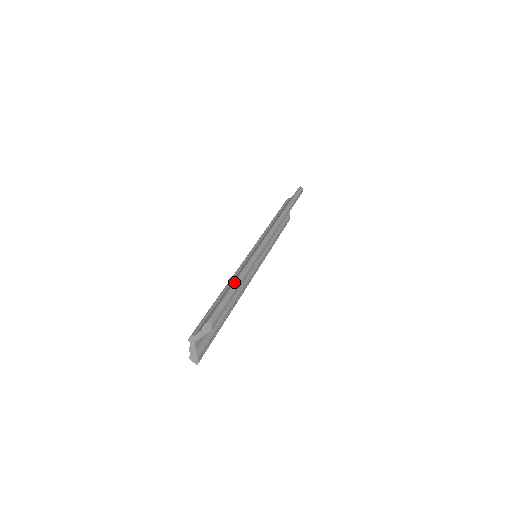
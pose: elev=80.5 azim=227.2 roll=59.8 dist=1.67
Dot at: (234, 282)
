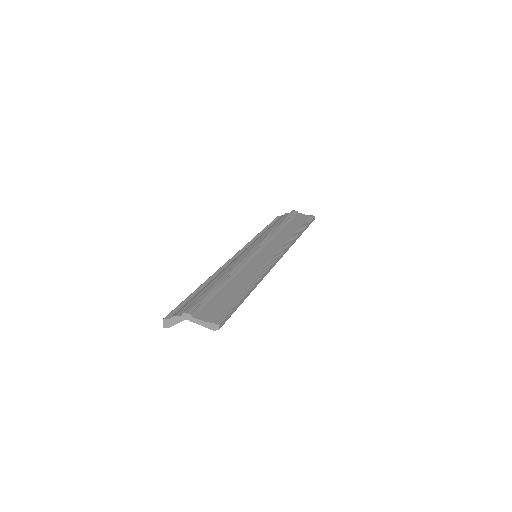
Dot at: (248, 292)
